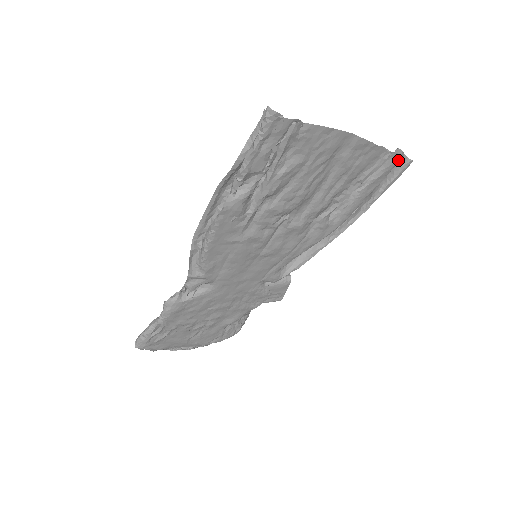
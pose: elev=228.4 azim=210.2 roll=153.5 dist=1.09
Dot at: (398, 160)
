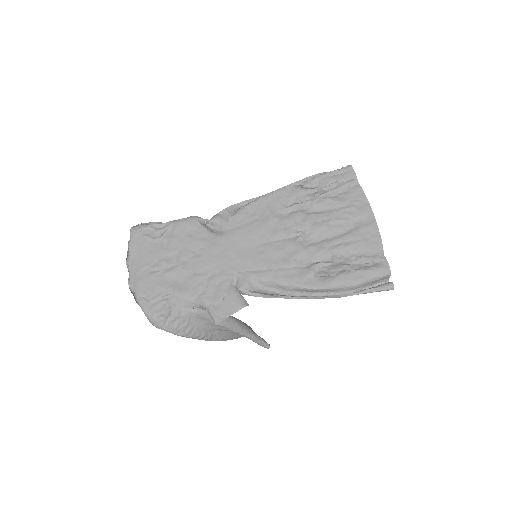
Dot at: (386, 270)
